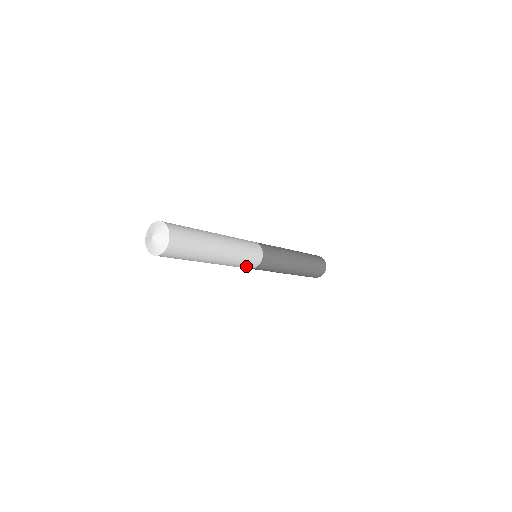
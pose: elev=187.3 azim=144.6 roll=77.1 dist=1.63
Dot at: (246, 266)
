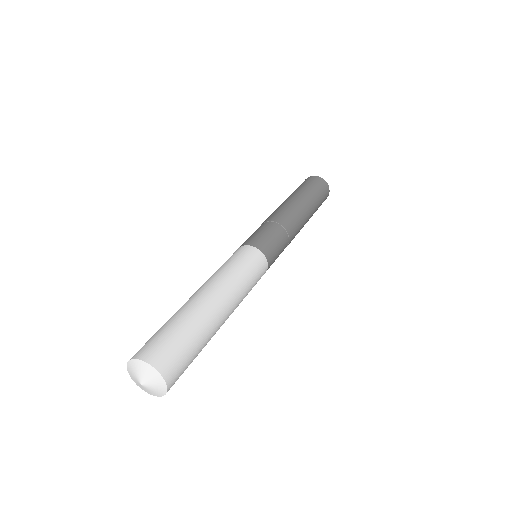
Dot at: (255, 284)
